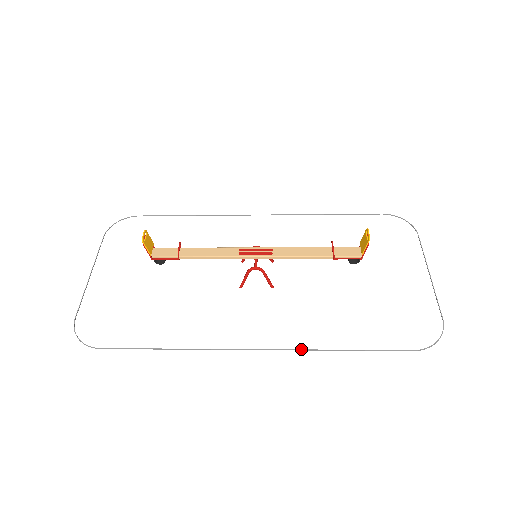
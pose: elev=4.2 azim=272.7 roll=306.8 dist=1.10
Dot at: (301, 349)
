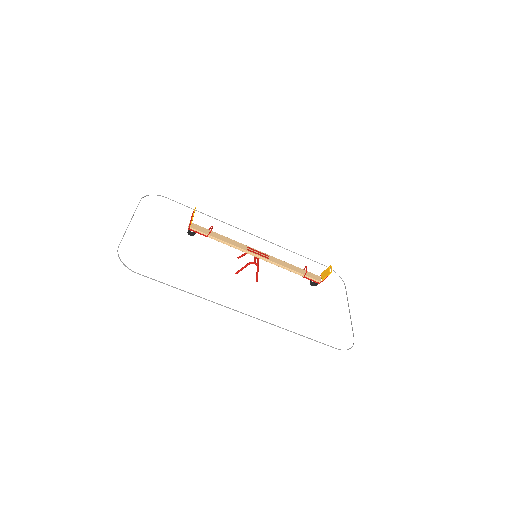
Dot at: (272, 324)
